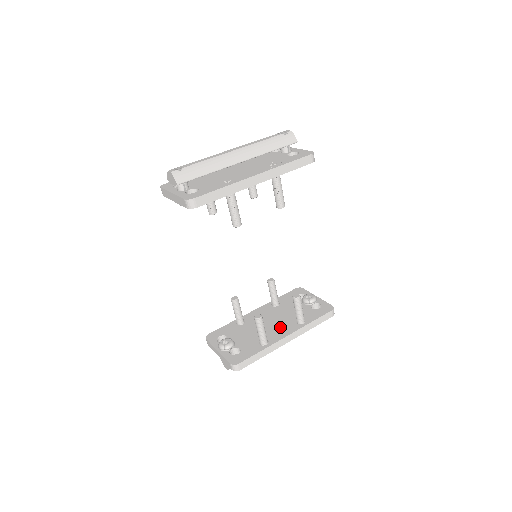
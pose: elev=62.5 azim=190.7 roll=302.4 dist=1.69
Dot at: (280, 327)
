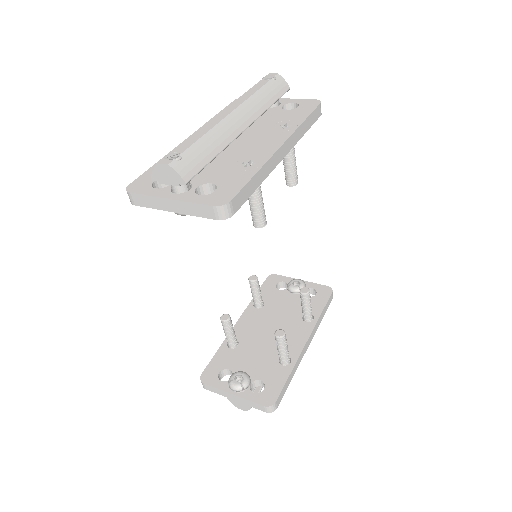
Dot at: (289, 333)
